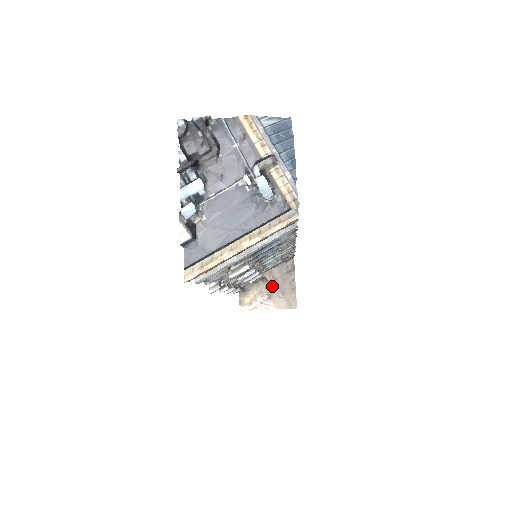
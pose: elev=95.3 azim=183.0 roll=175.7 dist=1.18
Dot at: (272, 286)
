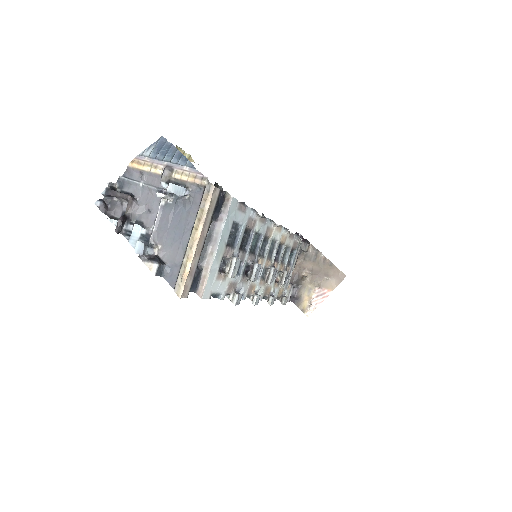
Dot at: (314, 277)
